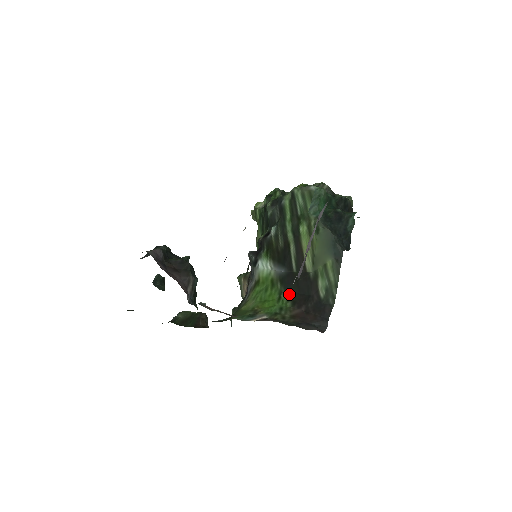
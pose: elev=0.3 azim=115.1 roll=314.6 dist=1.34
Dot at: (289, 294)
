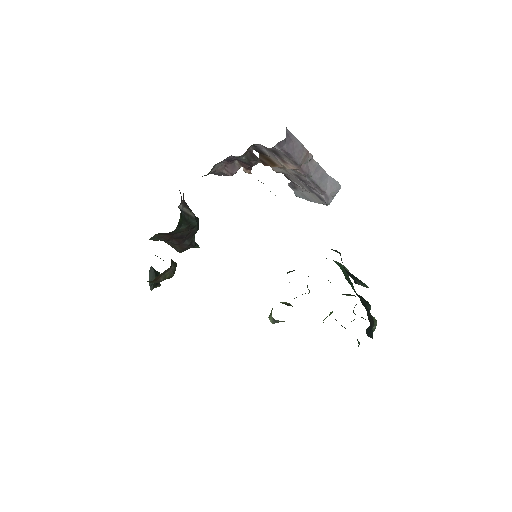
Dot at: occluded
